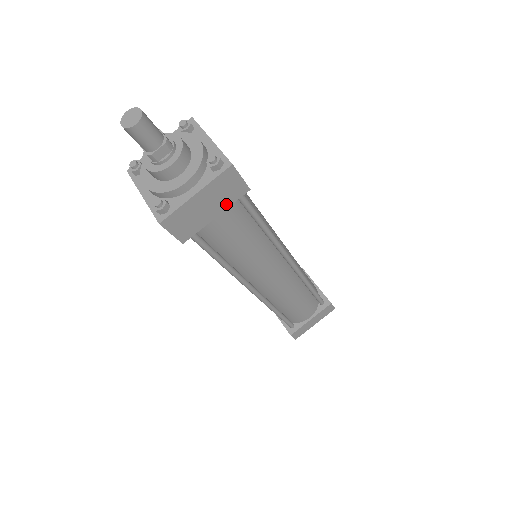
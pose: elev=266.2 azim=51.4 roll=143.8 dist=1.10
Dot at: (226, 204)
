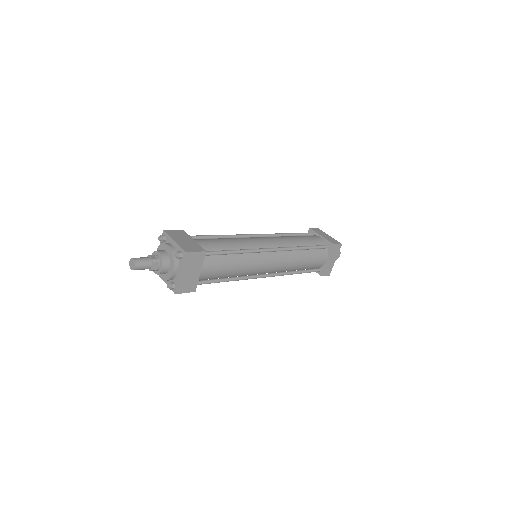
Dot at: (200, 265)
